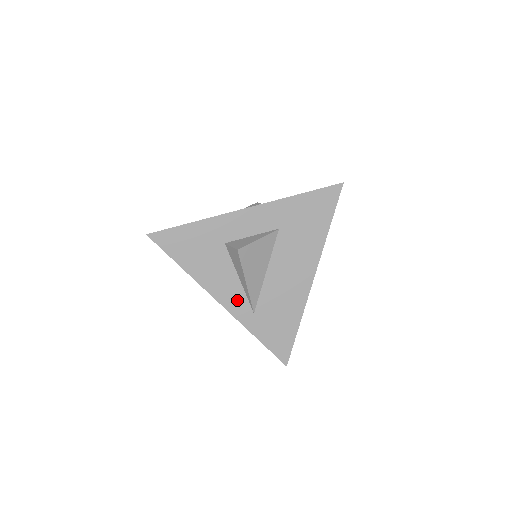
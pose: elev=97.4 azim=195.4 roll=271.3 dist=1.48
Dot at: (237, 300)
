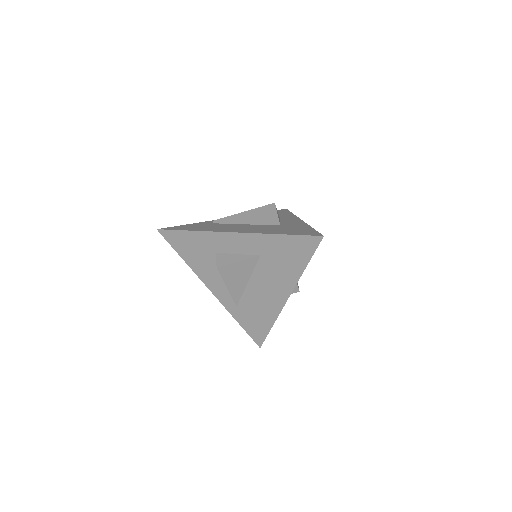
Dot at: (224, 294)
